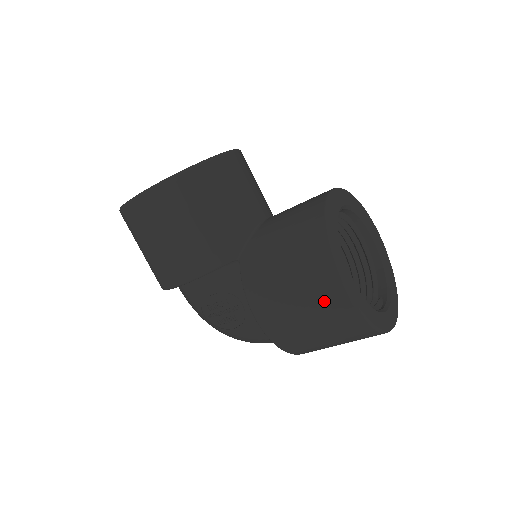
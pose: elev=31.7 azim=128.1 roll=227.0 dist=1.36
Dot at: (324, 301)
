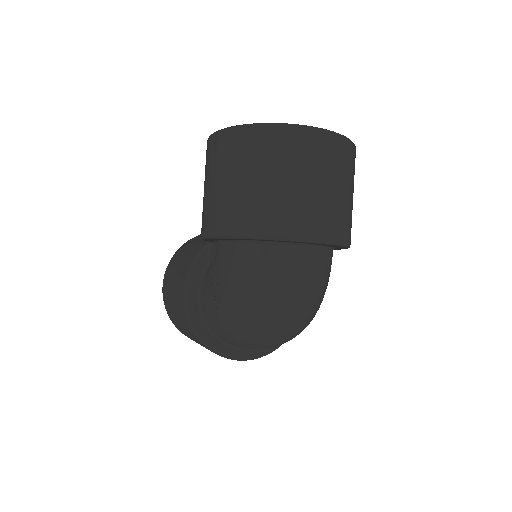
Dot at: (212, 158)
